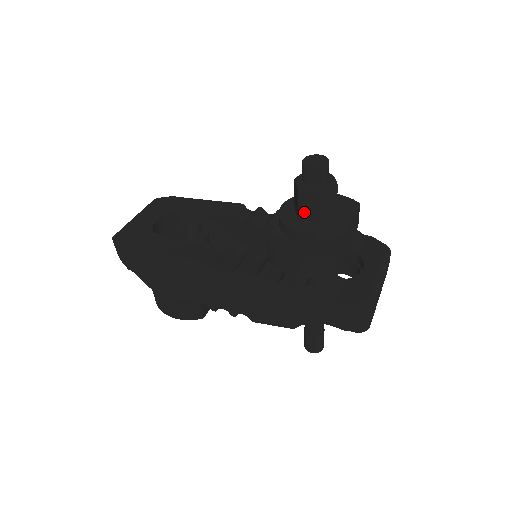
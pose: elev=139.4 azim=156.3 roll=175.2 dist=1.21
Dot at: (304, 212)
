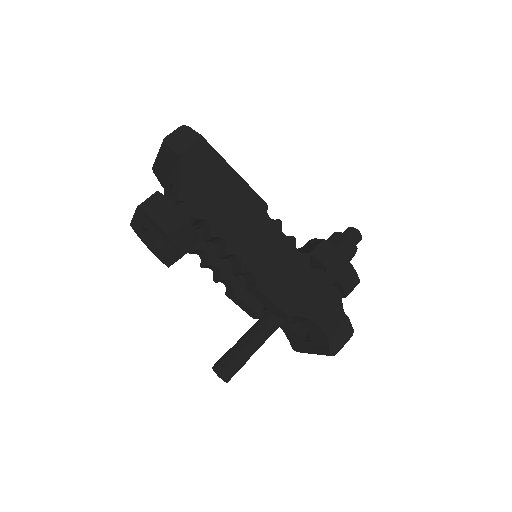
Dot at: occluded
